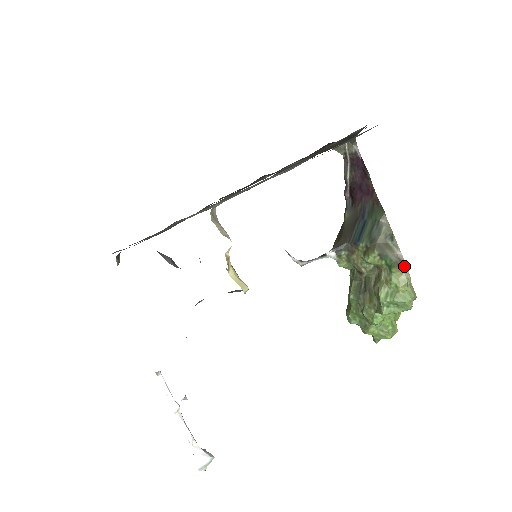
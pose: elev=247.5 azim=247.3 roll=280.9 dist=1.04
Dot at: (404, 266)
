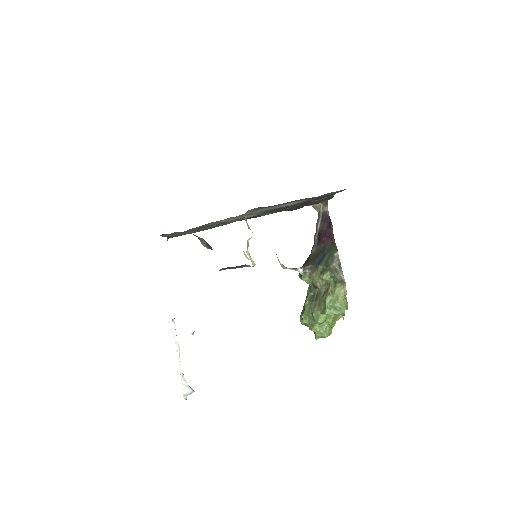
Dot at: (344, 284)
